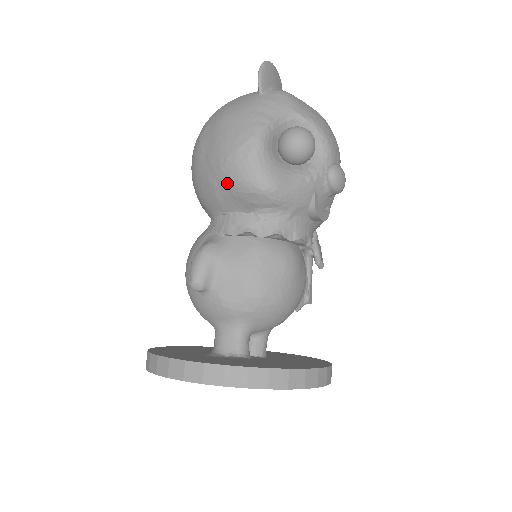
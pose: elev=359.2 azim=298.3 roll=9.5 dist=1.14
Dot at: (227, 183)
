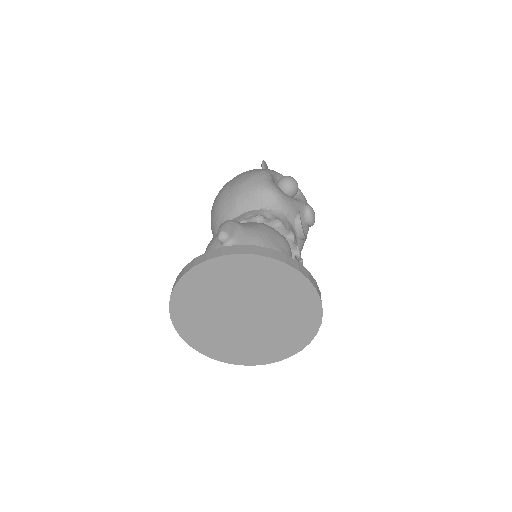
Dot at: (247, 191)
